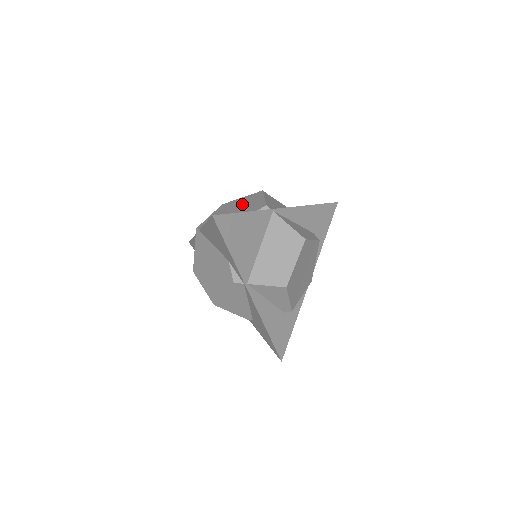
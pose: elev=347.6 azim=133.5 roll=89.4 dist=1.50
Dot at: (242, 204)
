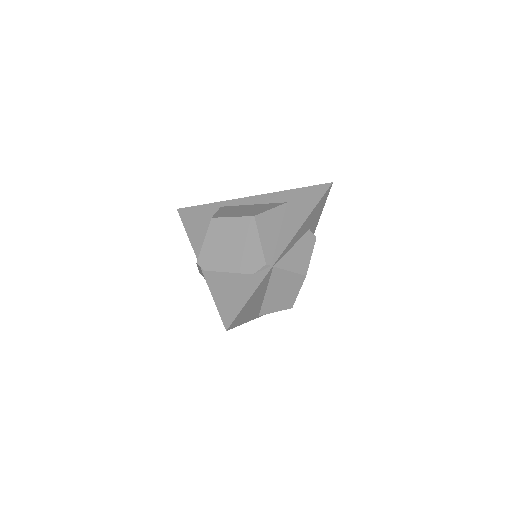
Dot at: (237, 239)
